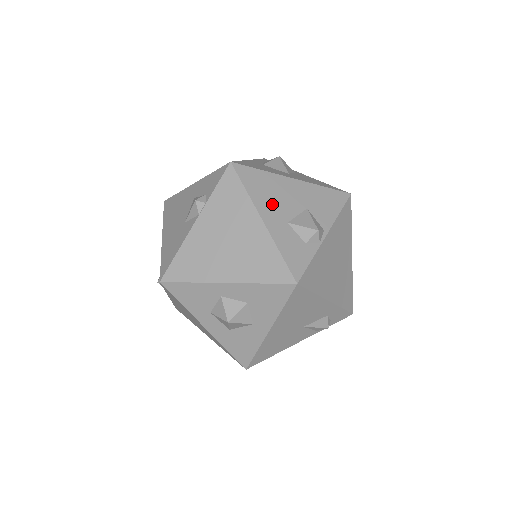
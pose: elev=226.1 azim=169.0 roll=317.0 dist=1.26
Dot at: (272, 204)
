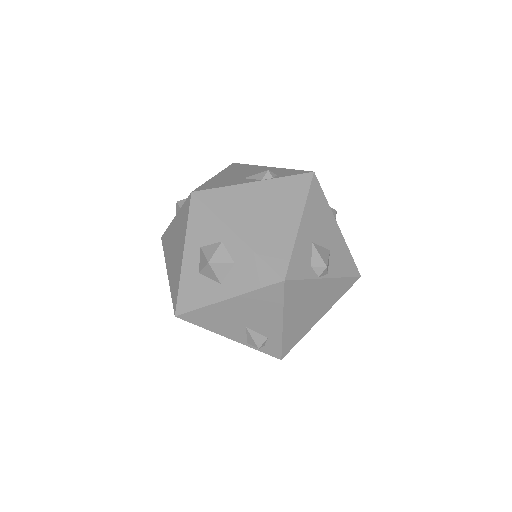
Dot at: (314, 222)
